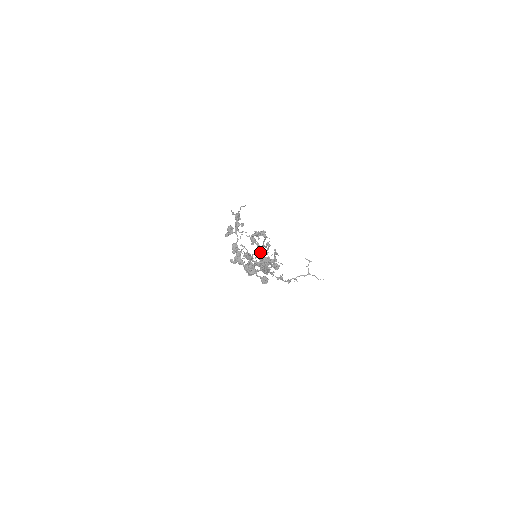
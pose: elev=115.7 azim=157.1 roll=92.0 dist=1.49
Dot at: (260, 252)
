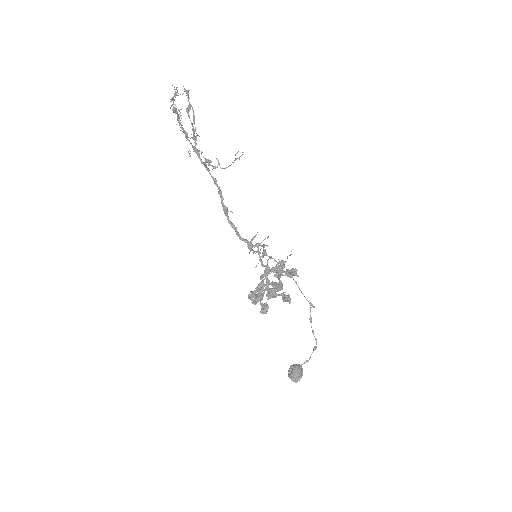
Dot at: occluded
